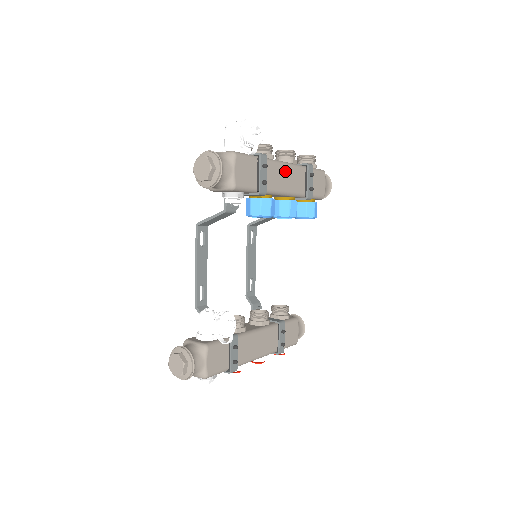
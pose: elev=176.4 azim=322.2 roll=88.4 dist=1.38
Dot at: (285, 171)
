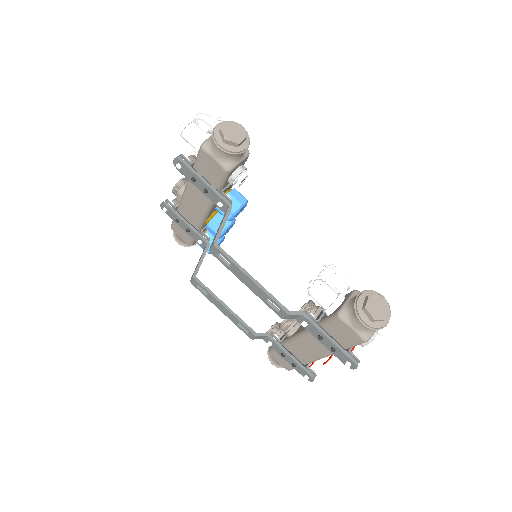
Dot at: occluded
